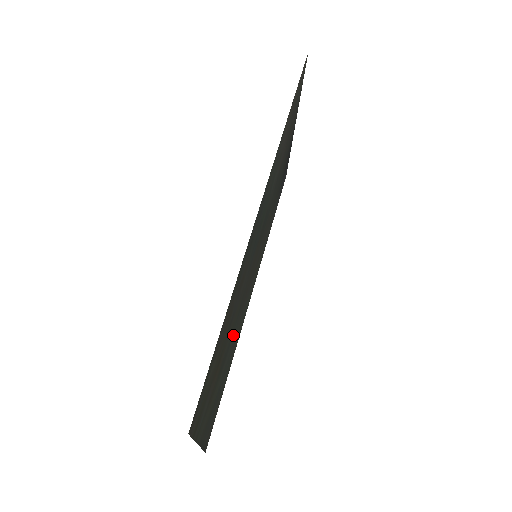
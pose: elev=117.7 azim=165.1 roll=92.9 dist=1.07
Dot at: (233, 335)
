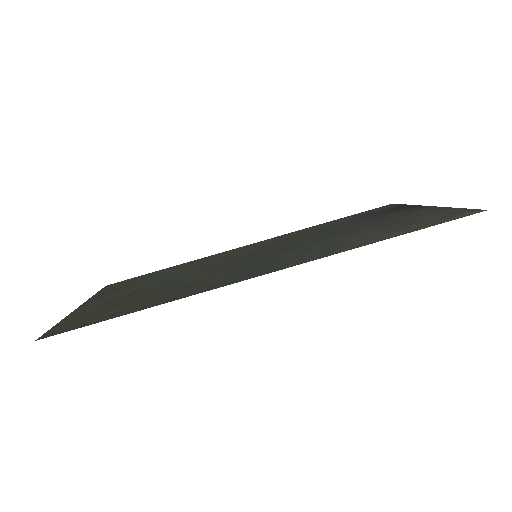
Dot at: (180, 275)
